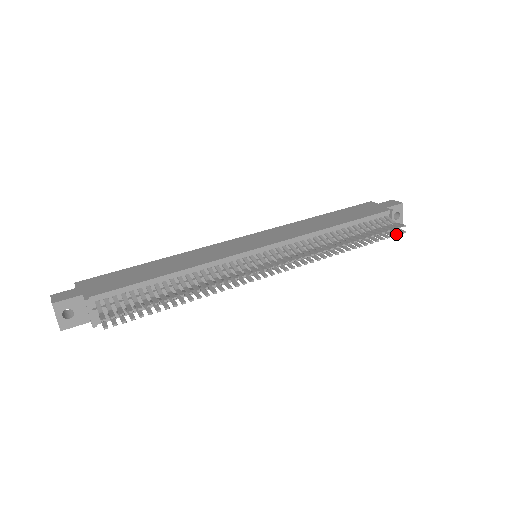
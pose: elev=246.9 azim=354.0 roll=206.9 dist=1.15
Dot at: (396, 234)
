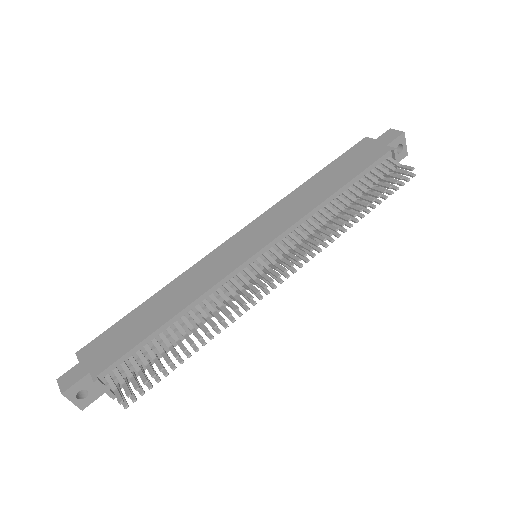
Dot at: occluded
